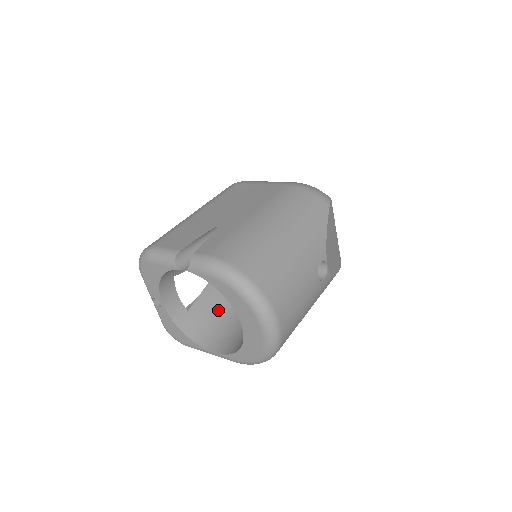
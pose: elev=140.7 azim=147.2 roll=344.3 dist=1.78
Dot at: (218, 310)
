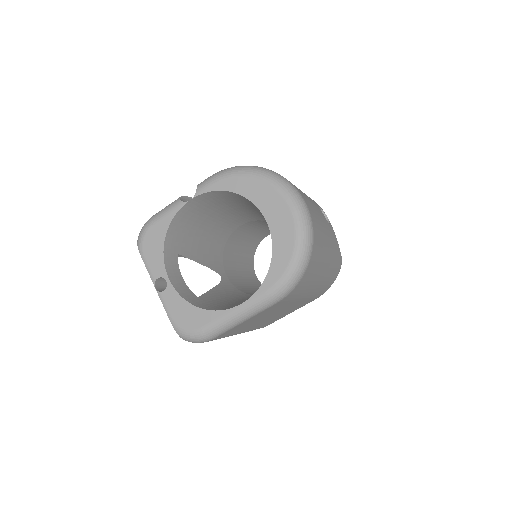
Dot at: (232, 302)
